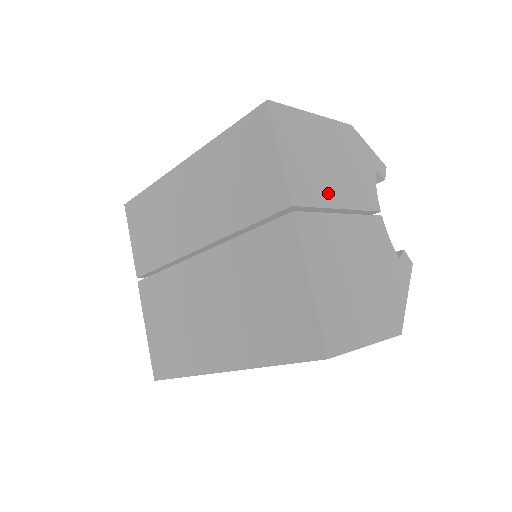
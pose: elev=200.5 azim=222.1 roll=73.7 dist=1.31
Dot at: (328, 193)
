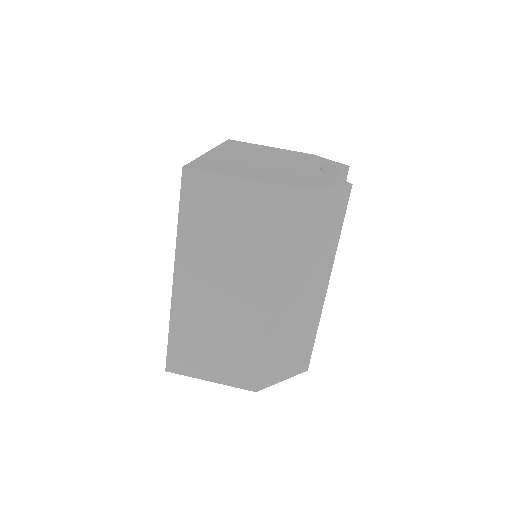
Dot at: (256, 155)
